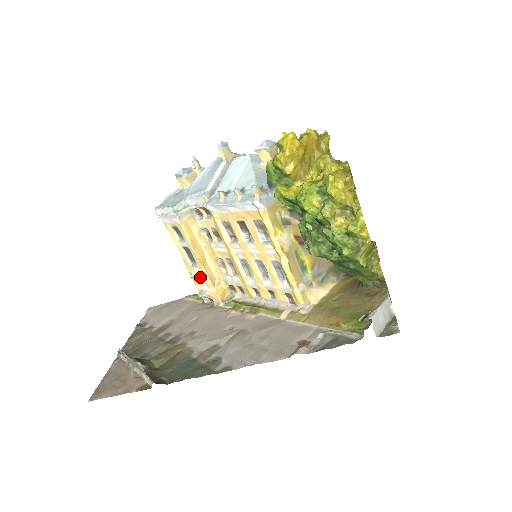
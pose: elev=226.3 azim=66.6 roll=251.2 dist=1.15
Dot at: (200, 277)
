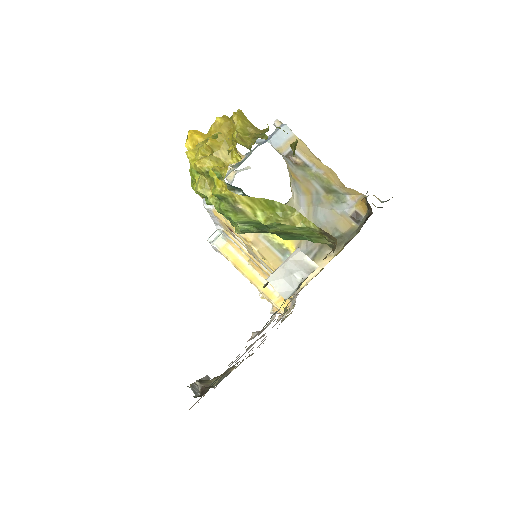
Dot at: occluded
